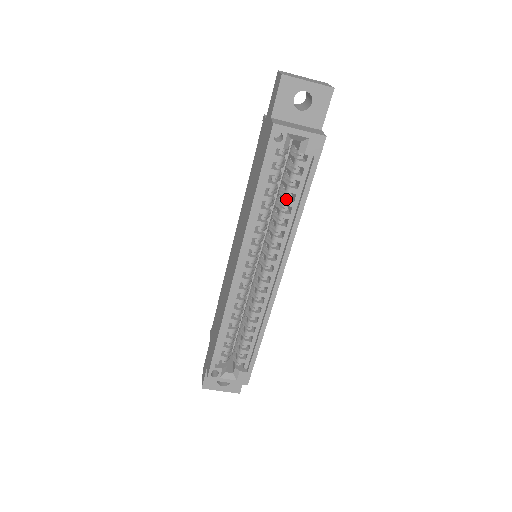
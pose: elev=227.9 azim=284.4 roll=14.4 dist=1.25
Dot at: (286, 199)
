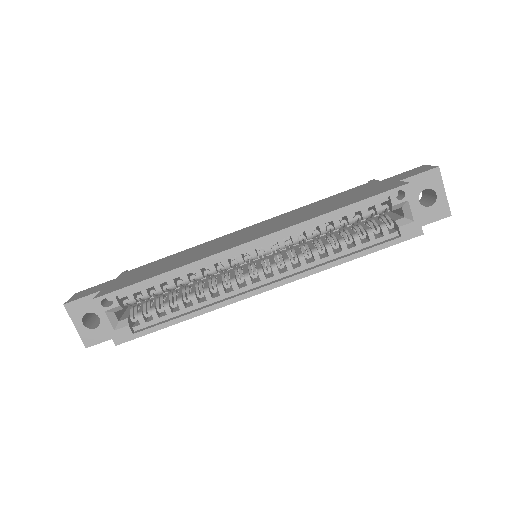
Dot at: (345, 241)
